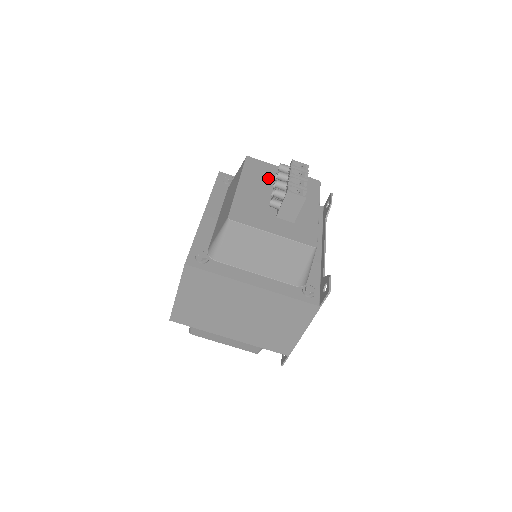
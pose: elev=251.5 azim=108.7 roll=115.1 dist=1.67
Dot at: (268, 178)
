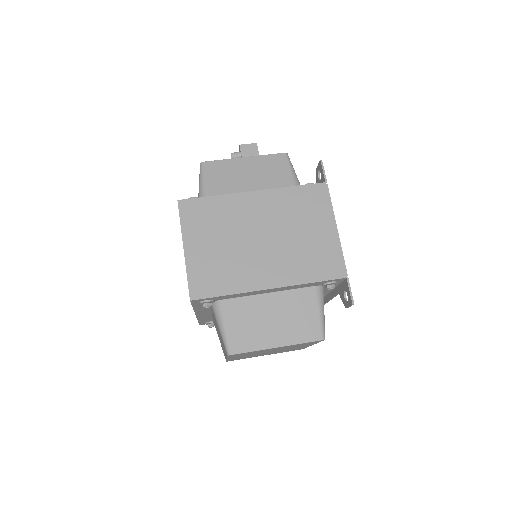
Dot at: occluded
